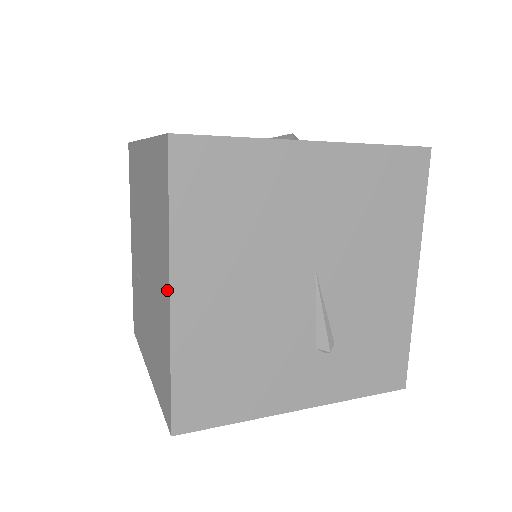
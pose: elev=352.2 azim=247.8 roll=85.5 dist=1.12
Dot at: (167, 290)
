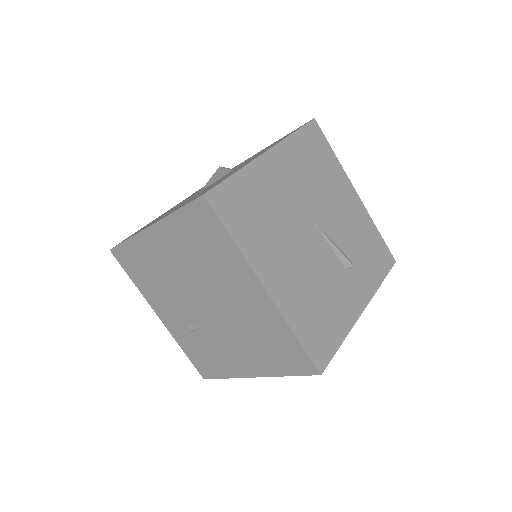
Dot at: (259, 289)
